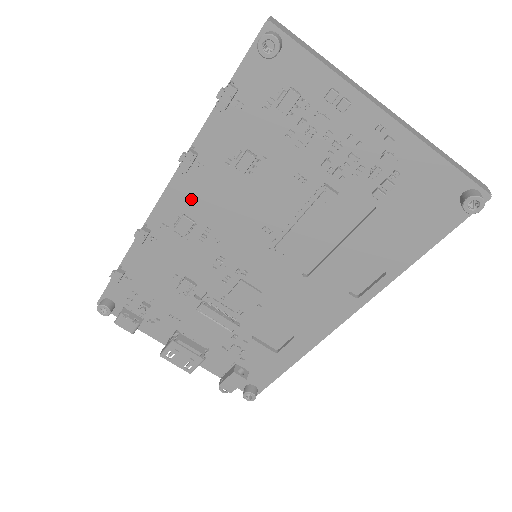
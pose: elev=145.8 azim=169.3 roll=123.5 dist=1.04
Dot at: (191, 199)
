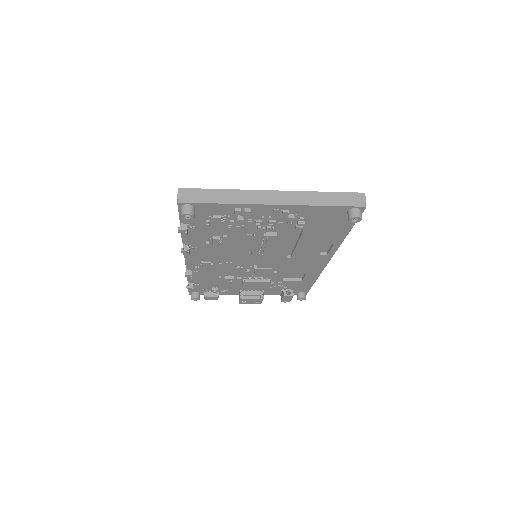
Dot at: (201, 256)
